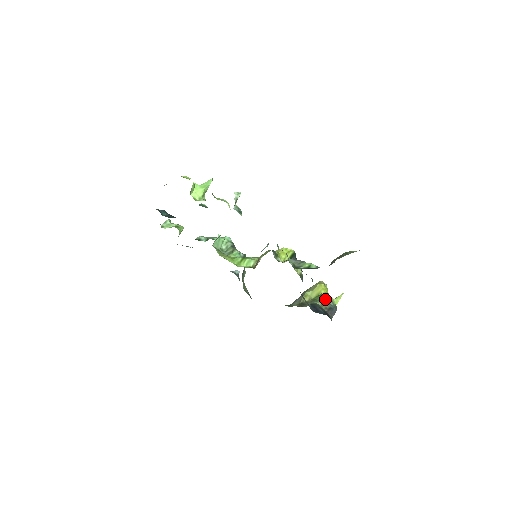
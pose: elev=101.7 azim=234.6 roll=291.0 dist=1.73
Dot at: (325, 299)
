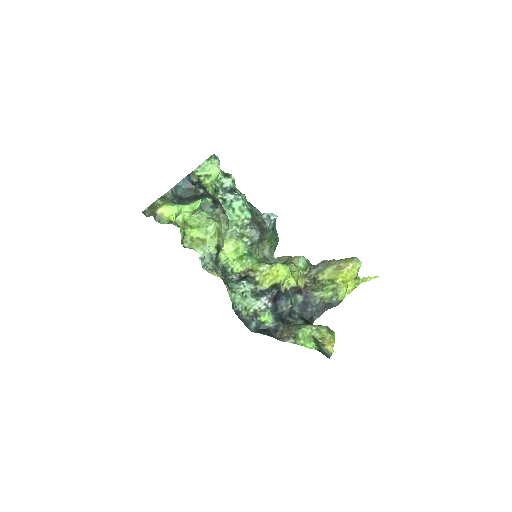
Dot at: (330, 294)
